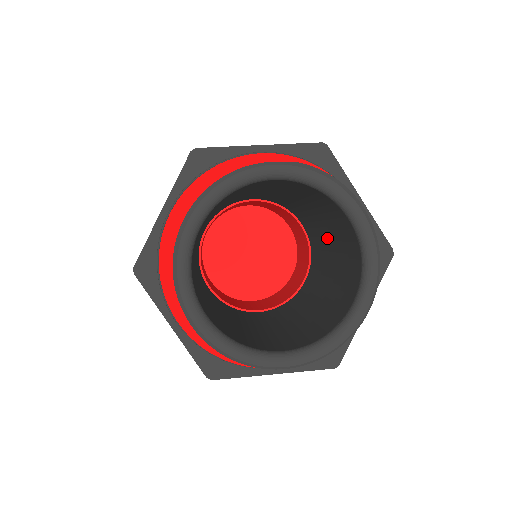
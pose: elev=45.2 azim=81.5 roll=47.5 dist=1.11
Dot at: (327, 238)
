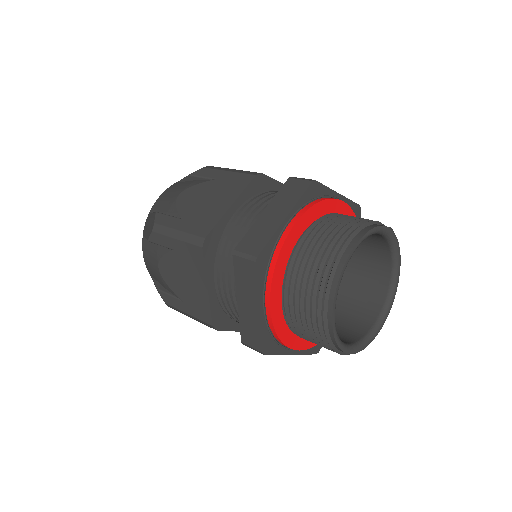
Dot at: occluded
